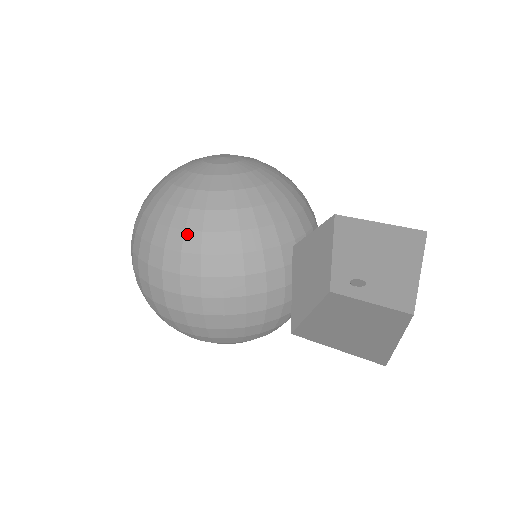
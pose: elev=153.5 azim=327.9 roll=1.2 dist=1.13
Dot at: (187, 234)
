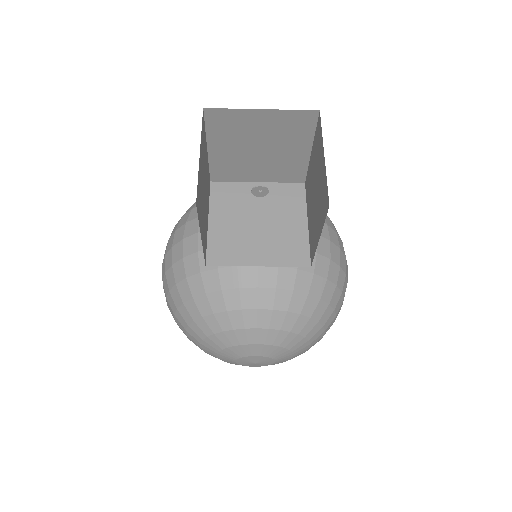
Dot at: occluded
